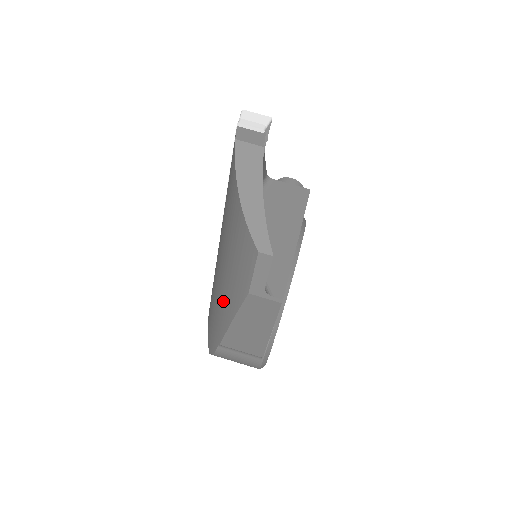
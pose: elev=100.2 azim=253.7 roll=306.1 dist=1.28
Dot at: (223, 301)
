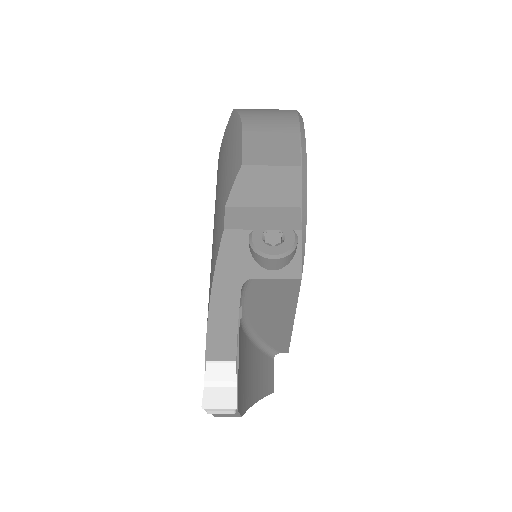
Dot at: occluded
